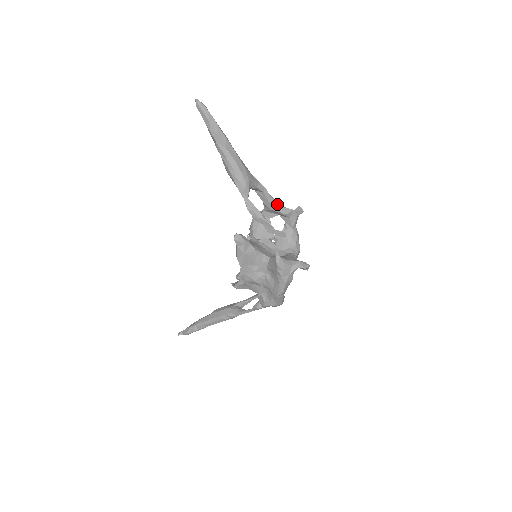
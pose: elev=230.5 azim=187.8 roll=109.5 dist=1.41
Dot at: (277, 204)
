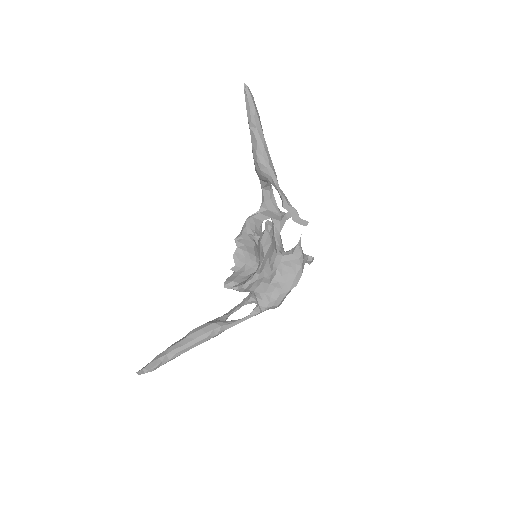
Dot at: occluded
